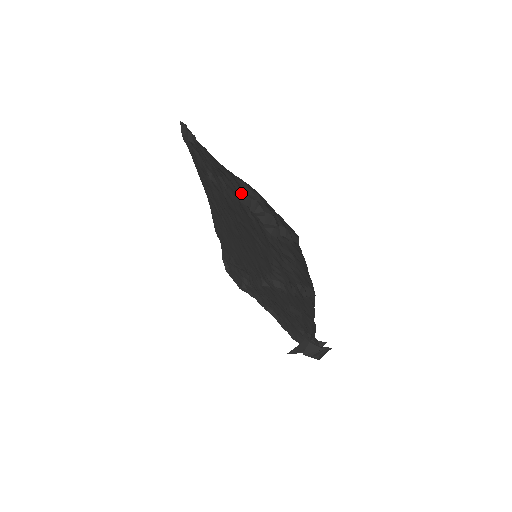
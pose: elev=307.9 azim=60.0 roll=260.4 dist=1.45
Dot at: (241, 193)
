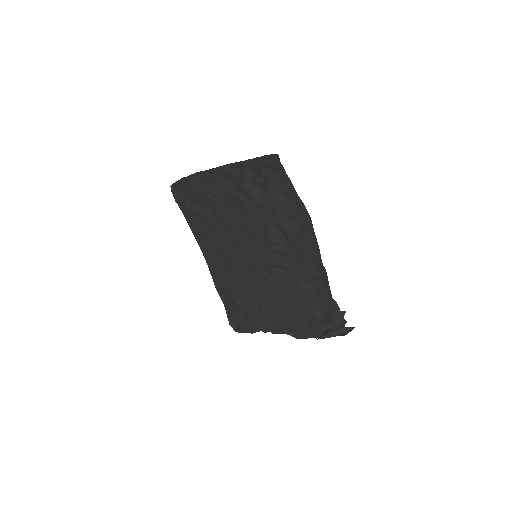
Dot at: (229, 185)
